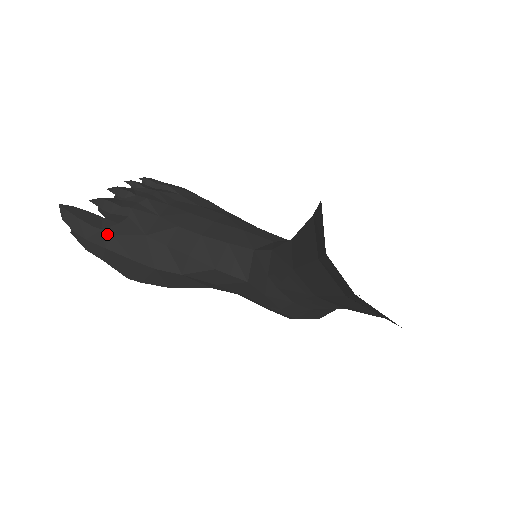
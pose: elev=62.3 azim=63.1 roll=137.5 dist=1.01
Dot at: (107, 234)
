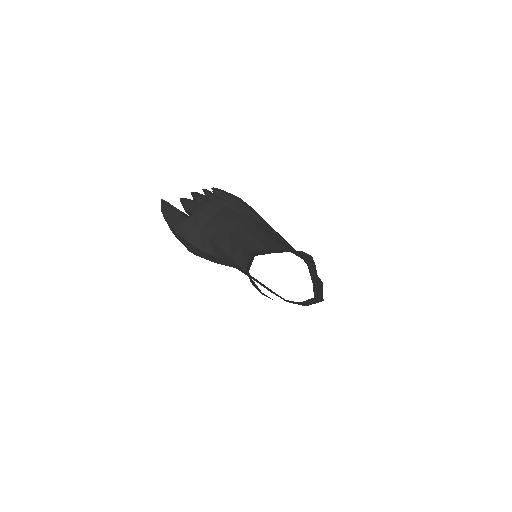
Dot at: (179, 224)
